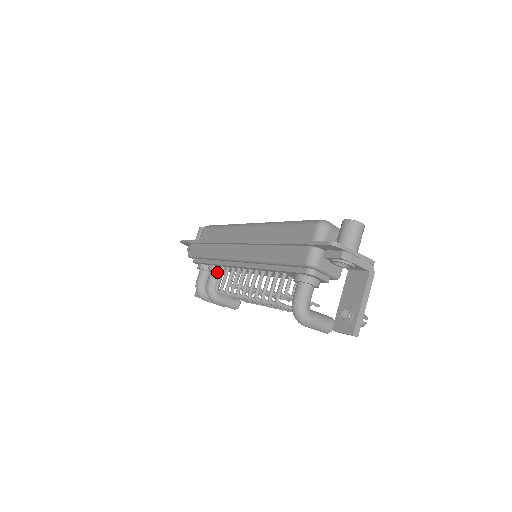
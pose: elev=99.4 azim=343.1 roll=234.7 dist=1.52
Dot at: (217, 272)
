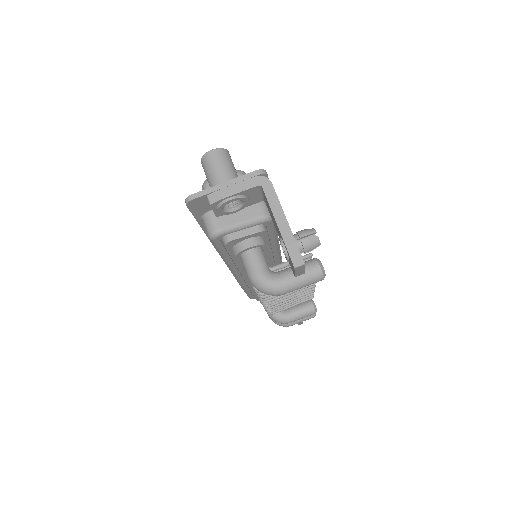
Dot at: occluded
